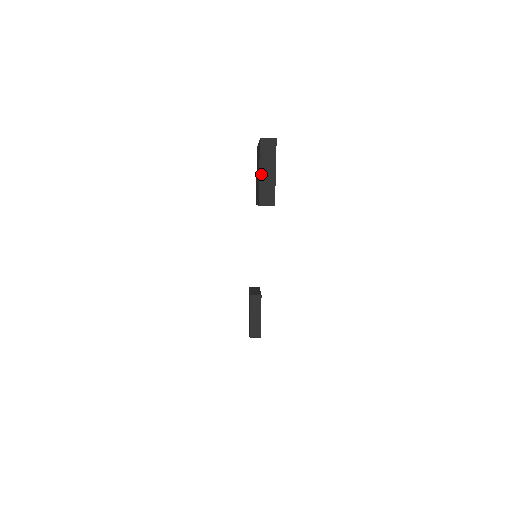
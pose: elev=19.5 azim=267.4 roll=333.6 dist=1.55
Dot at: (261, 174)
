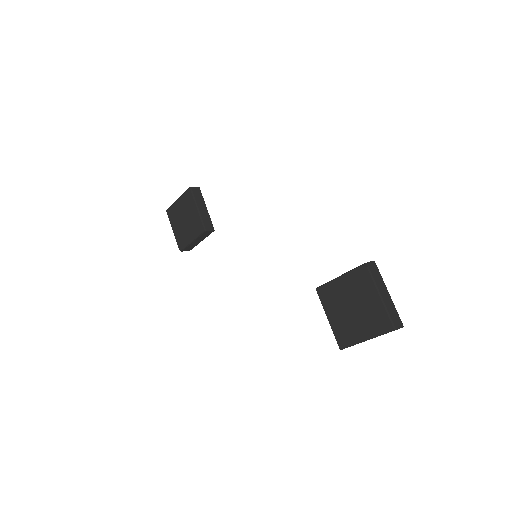
Dot at: occluded
